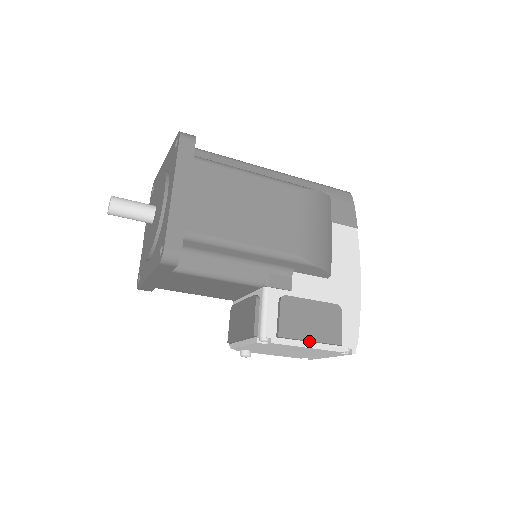
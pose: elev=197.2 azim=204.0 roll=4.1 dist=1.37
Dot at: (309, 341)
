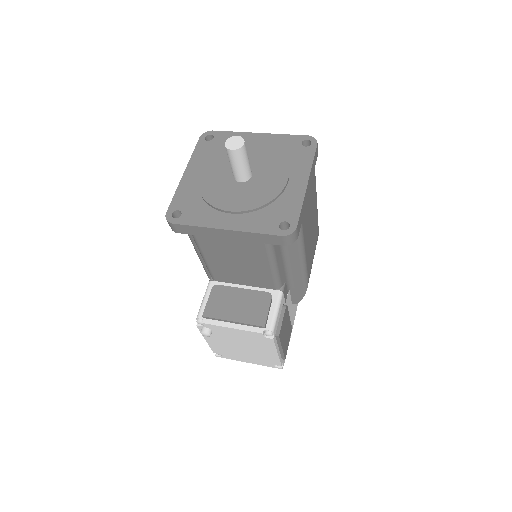
Dot at: (280, 348)
